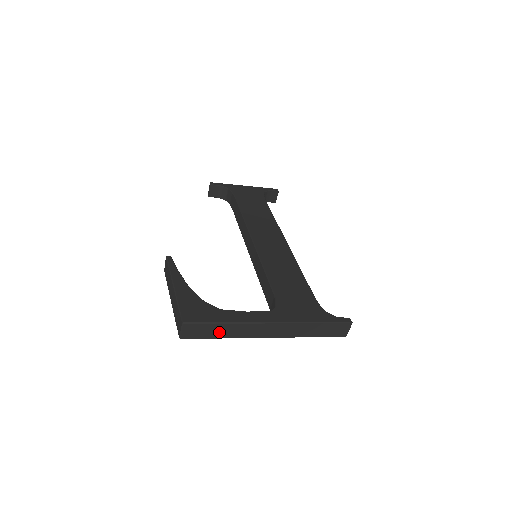
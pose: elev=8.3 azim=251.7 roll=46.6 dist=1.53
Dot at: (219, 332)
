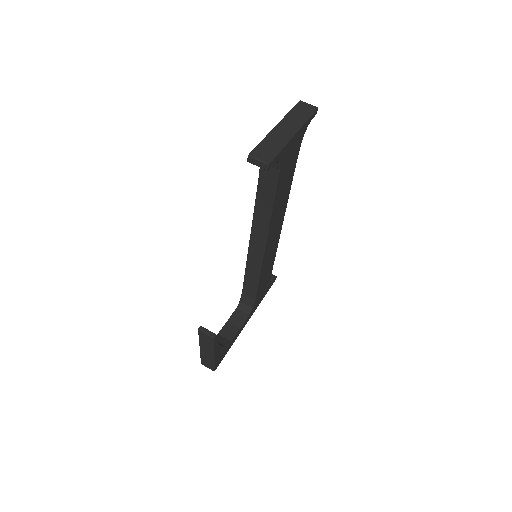
Dot at: occluded
